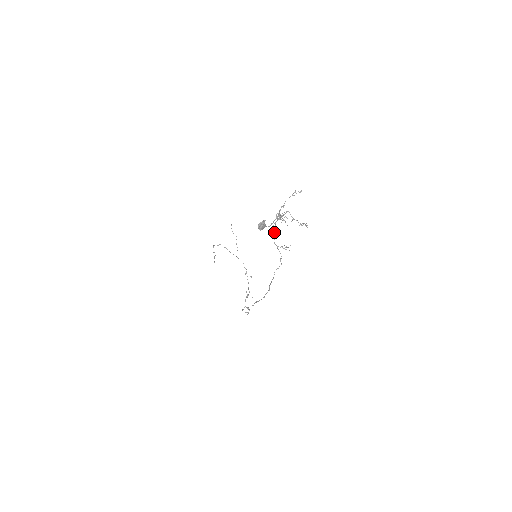
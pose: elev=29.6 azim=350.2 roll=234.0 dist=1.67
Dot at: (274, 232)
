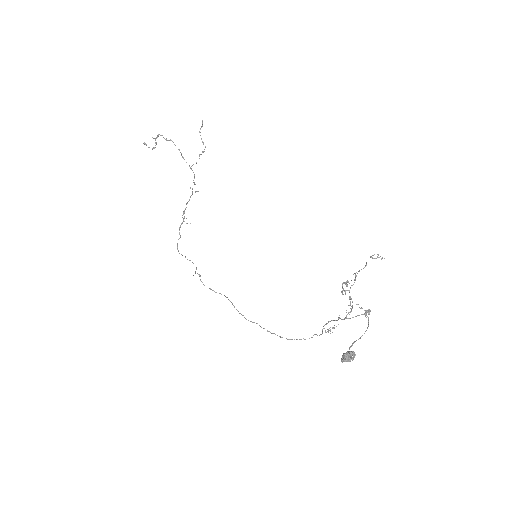
Dot at: occluded
